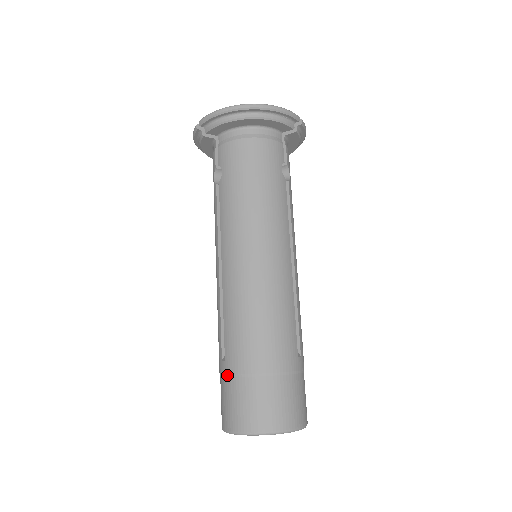
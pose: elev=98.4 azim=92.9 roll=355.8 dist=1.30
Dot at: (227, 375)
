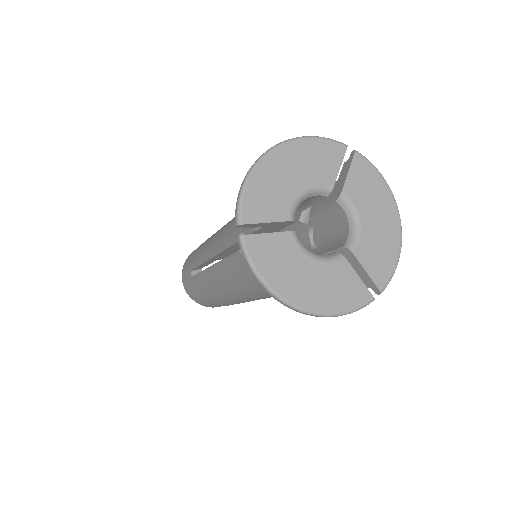
Dot at: (190, 280)
